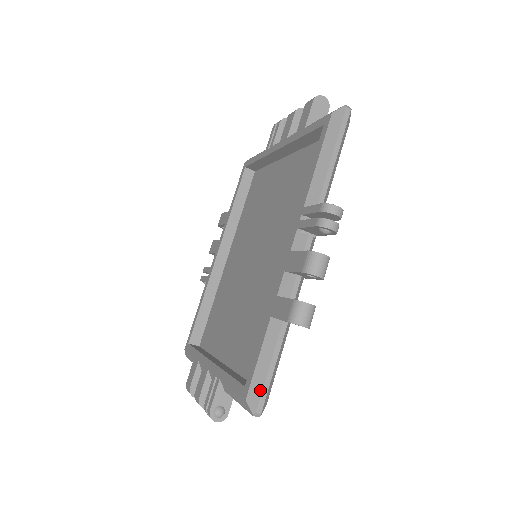
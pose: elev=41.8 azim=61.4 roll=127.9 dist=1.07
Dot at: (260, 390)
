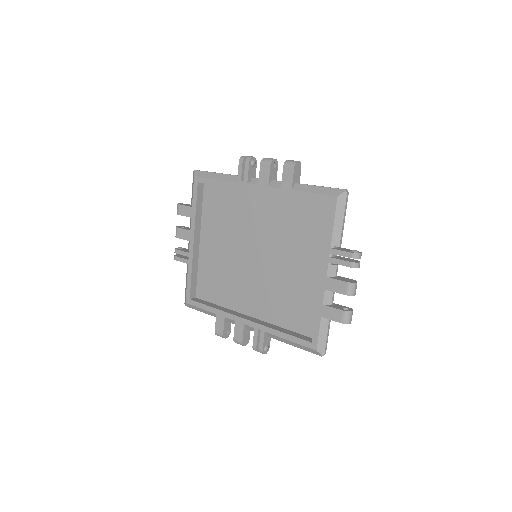
Dot at: (193, 308)
